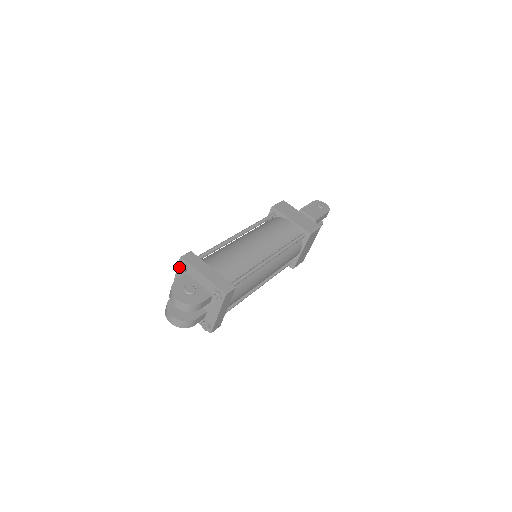
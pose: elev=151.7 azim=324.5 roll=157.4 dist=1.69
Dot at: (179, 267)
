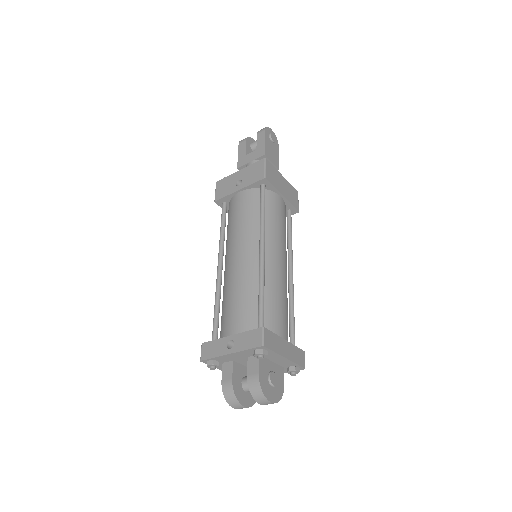
Dot at: (260, 358)
